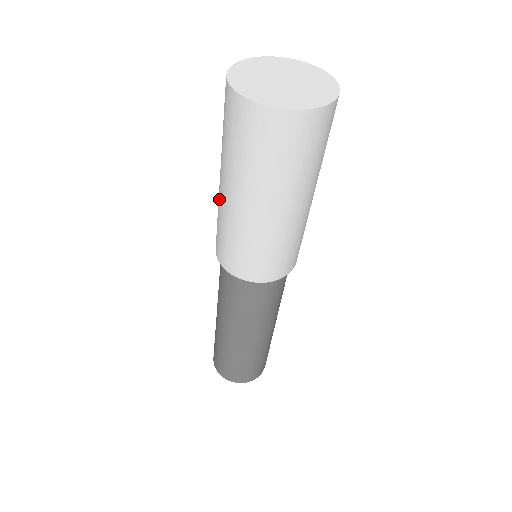
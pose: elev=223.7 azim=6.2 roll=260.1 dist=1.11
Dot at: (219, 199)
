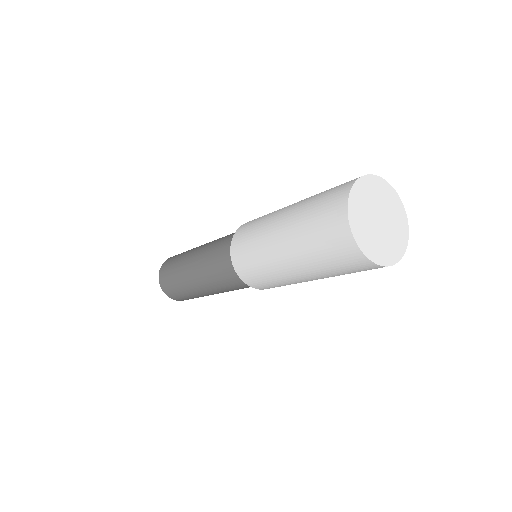
Dot at: (273, 261)
